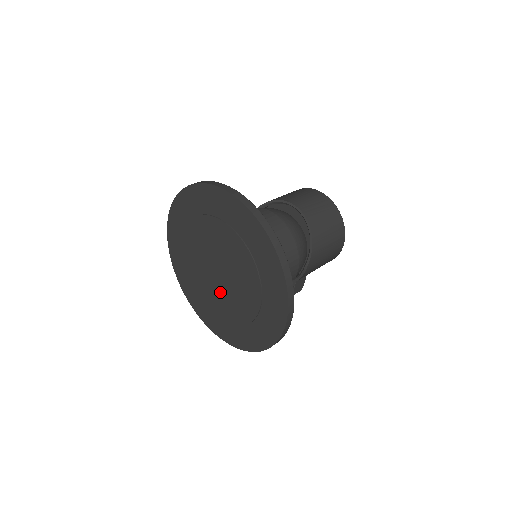
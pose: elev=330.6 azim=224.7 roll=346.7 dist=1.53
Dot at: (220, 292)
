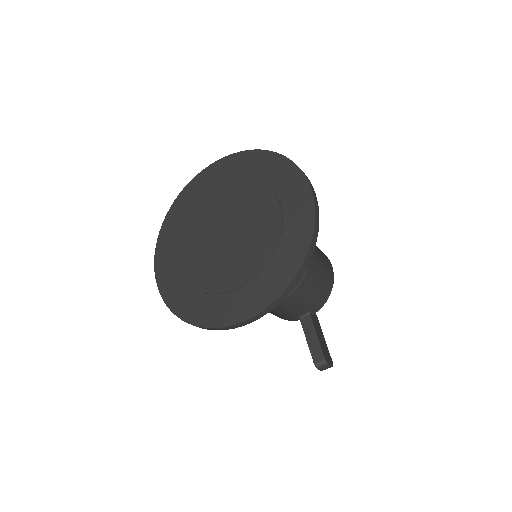
Dot at: (236, 249)
